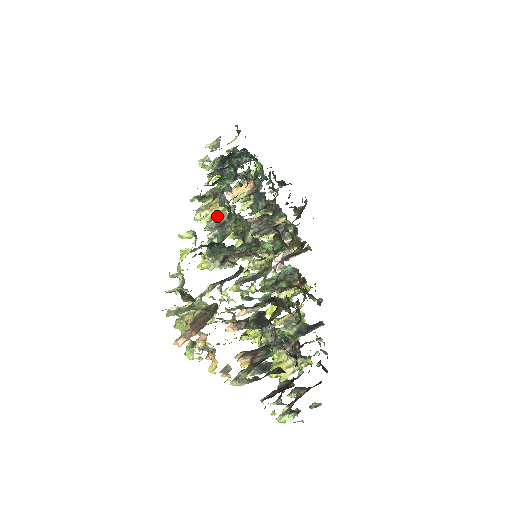
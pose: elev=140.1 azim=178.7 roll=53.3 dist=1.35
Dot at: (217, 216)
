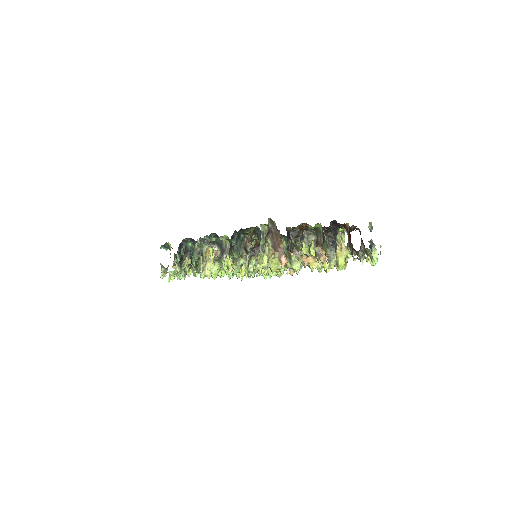
Dot at: (215, 258)
